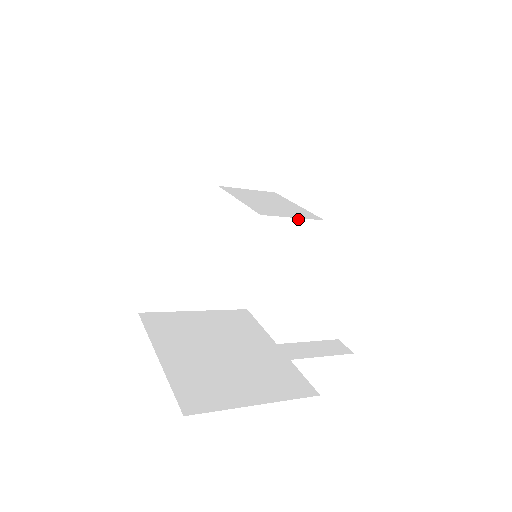
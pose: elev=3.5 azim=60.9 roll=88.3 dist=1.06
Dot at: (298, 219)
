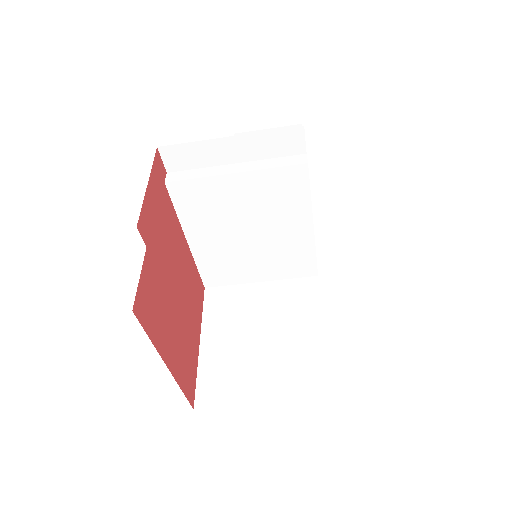
Dot at: (232, 165)
